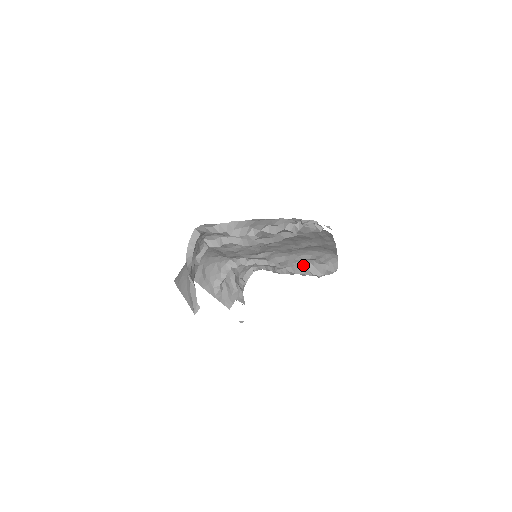
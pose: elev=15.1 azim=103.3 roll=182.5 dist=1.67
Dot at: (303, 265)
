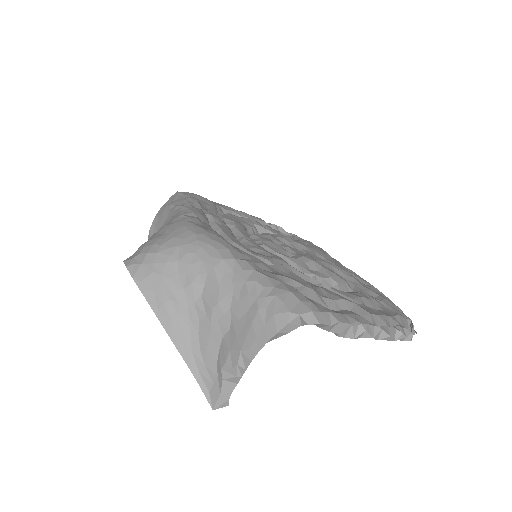
Dot at: occluded
